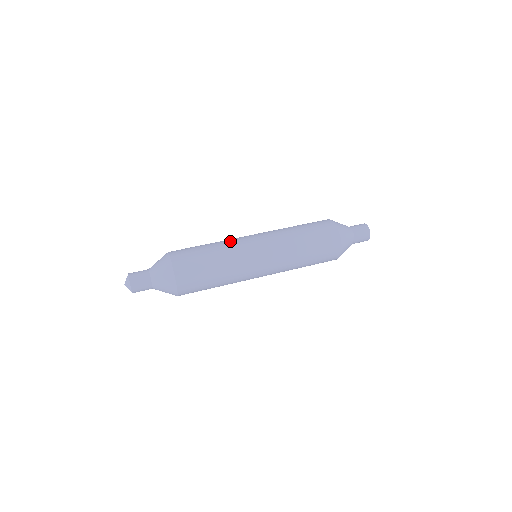
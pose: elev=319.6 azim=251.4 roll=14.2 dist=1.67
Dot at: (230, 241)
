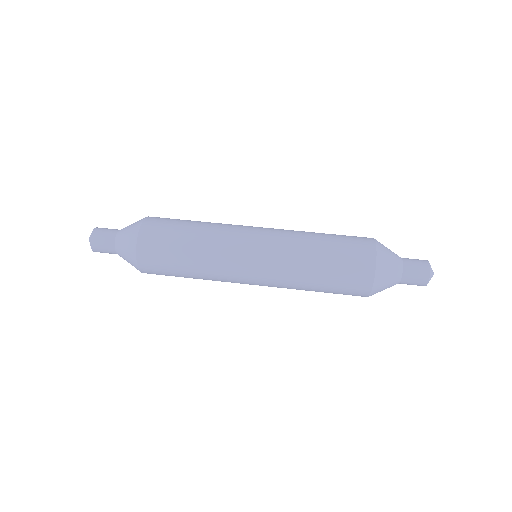
Dot at: (219, 244)
